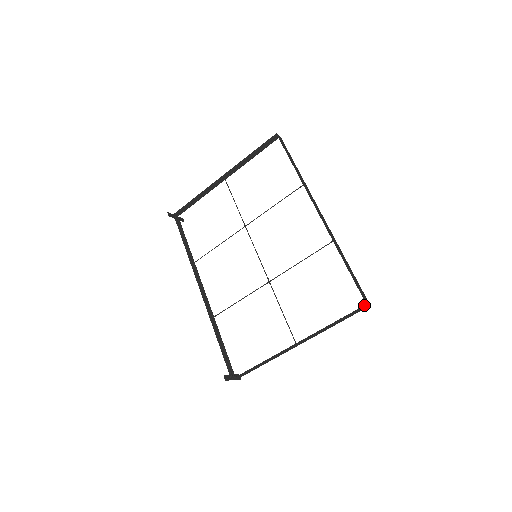
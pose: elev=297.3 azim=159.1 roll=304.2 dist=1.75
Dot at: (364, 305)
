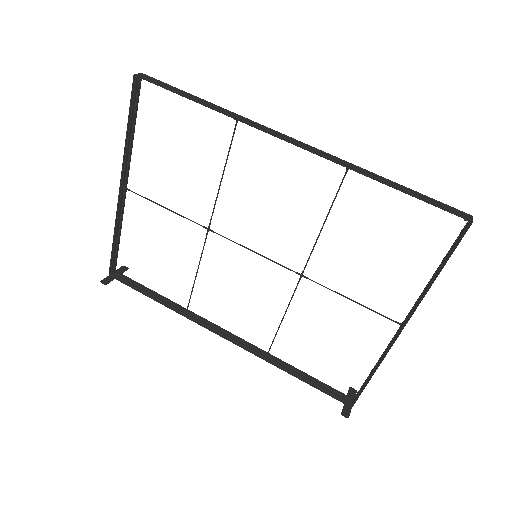
Dot at: (467, 225)
